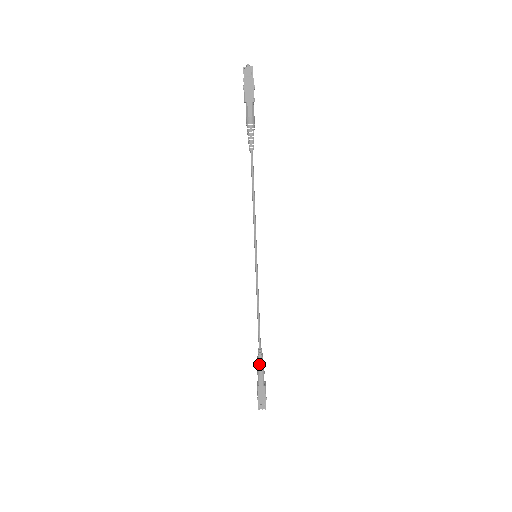
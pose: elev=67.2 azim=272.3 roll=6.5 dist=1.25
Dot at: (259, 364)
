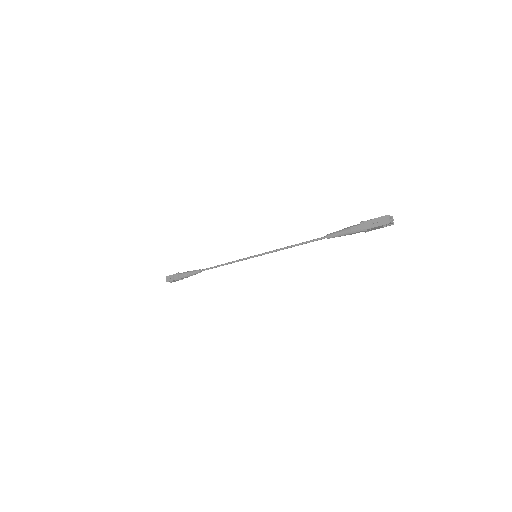
Dot at: (192, 275)
